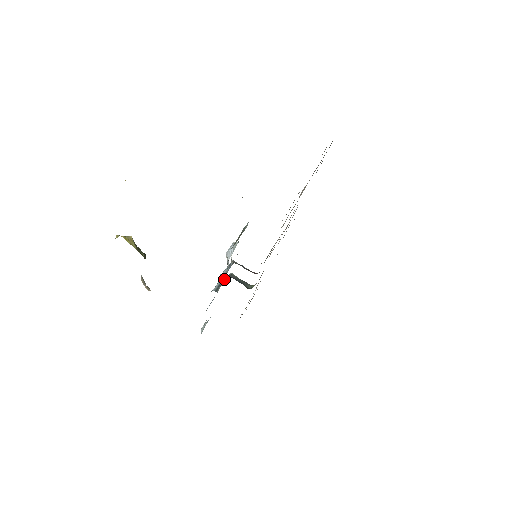
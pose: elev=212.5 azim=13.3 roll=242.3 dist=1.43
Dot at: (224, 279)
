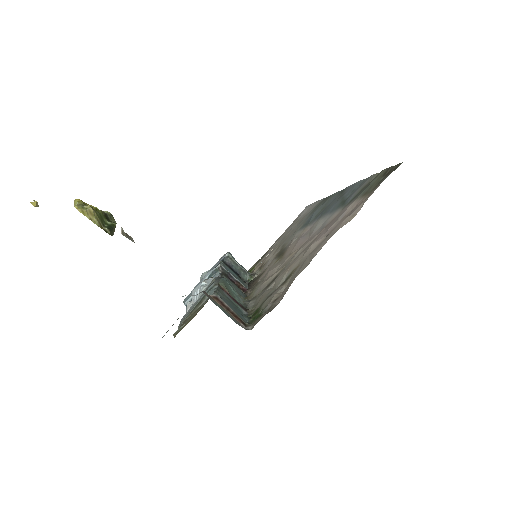
Dot at: occluded
